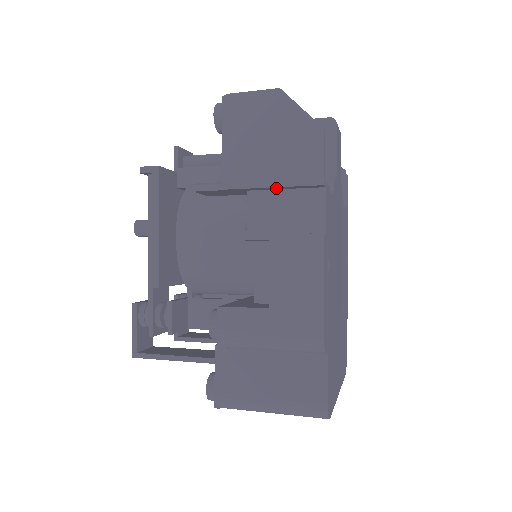
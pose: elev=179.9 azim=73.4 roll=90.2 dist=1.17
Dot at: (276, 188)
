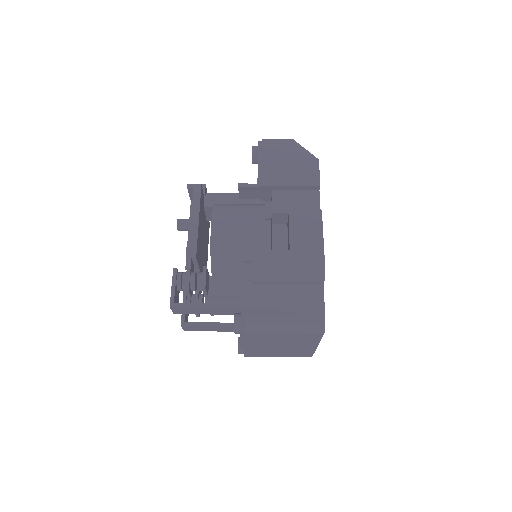
Dot at: (291, 188)
